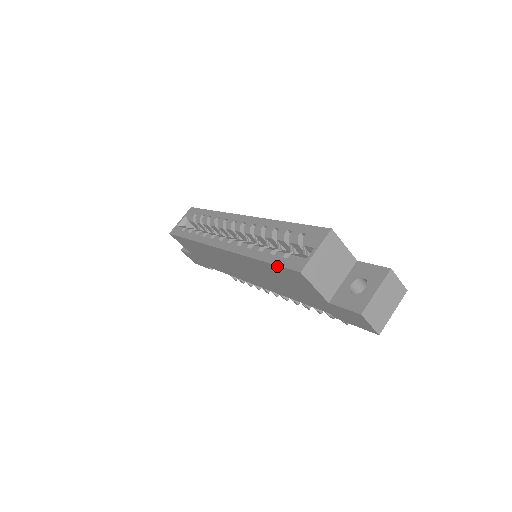
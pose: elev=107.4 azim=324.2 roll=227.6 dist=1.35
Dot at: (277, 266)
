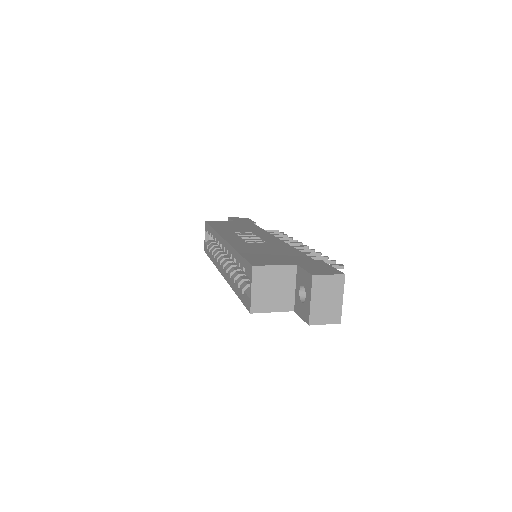
Dot at: occluded
